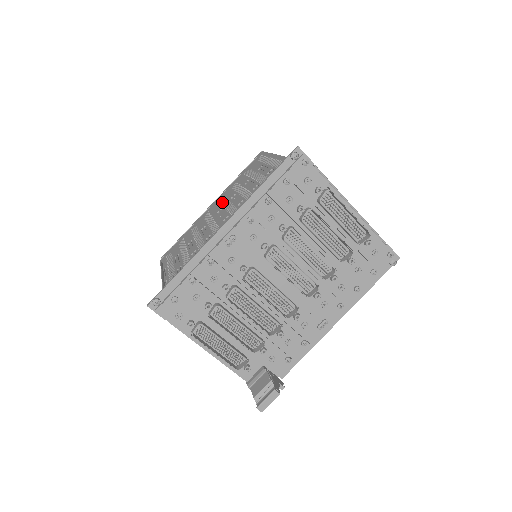
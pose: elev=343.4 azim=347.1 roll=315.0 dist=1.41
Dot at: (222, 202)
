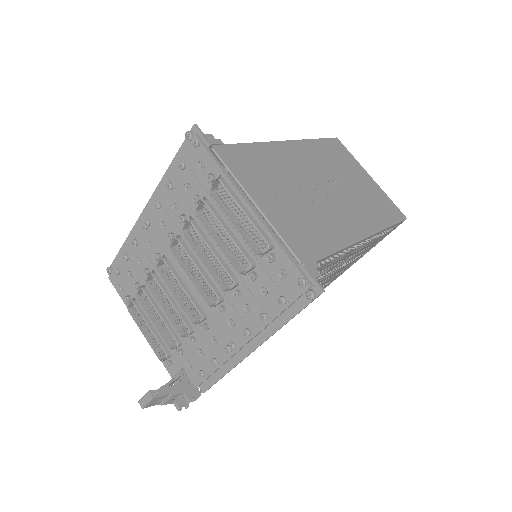
Dot at: occluded
